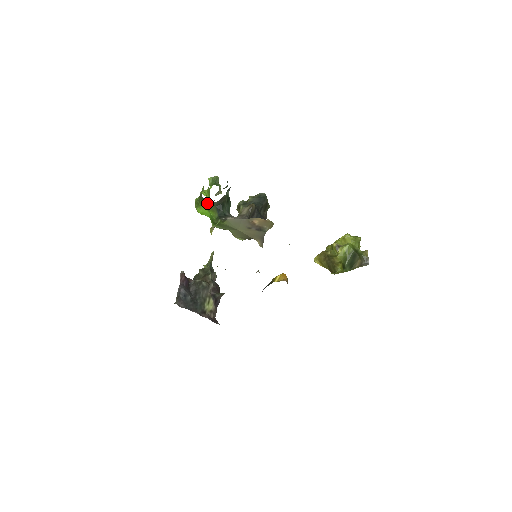
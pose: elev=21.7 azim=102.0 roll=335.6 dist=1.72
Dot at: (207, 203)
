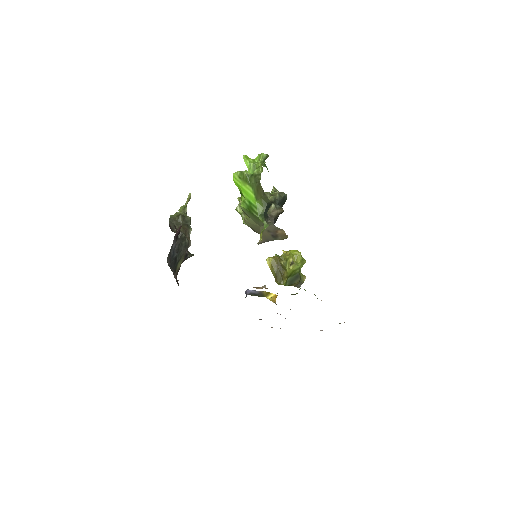
Dot at: (262, 194)
